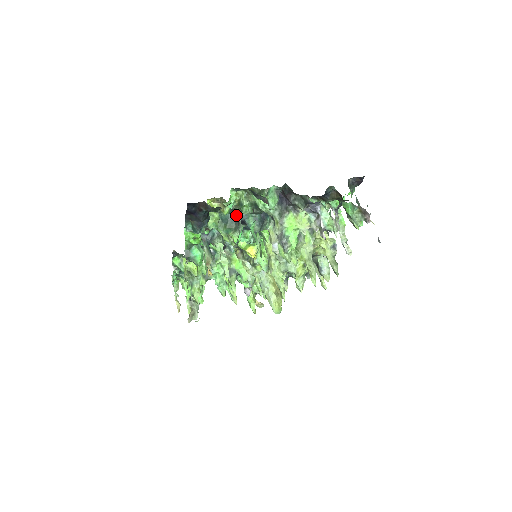
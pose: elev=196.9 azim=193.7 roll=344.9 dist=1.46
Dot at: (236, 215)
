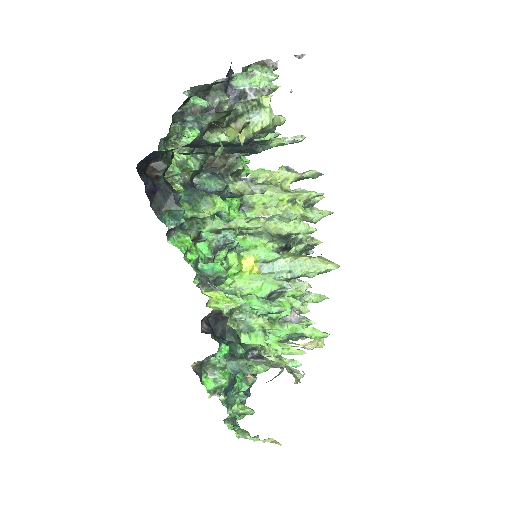
Dot at: (192, 187)
